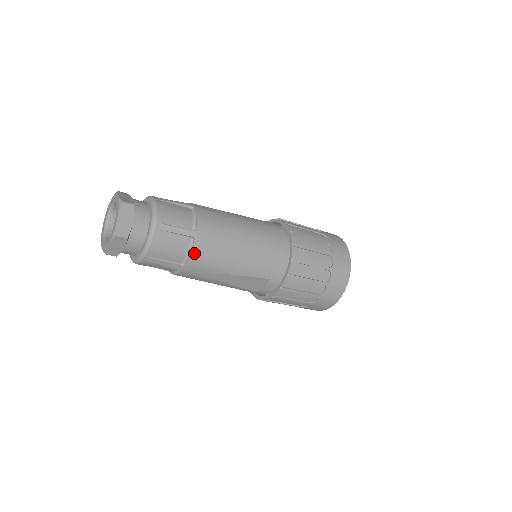
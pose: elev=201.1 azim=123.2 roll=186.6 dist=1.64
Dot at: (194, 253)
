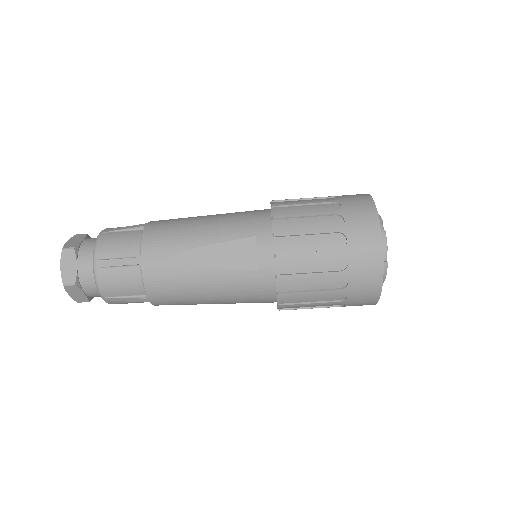
Dot at: (146, 237)
